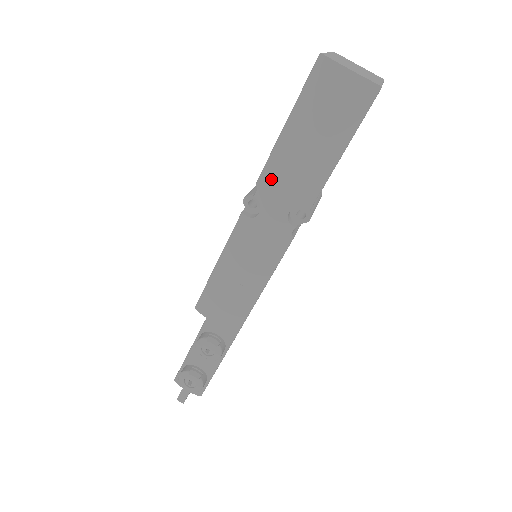
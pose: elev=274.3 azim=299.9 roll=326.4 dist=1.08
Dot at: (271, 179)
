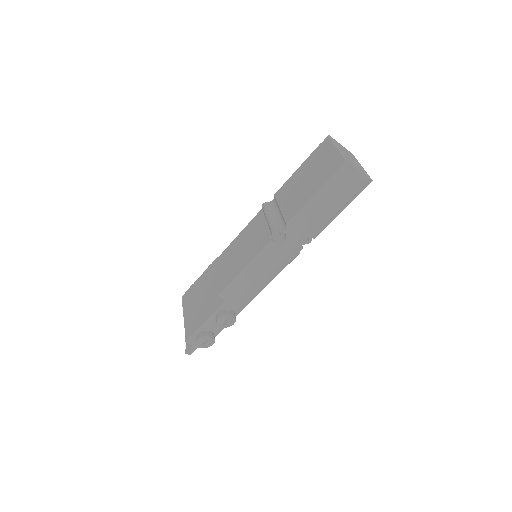
Dot at: (298, 223)
